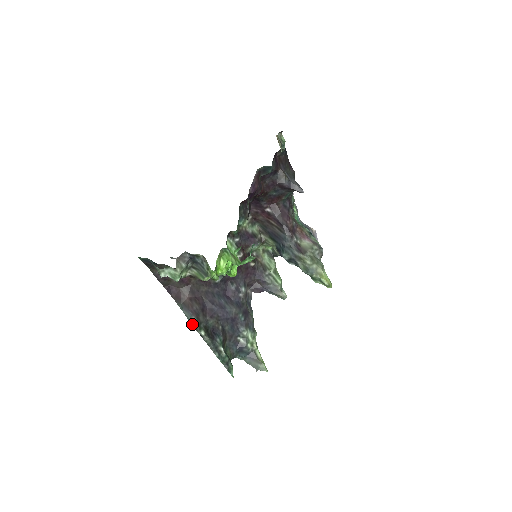
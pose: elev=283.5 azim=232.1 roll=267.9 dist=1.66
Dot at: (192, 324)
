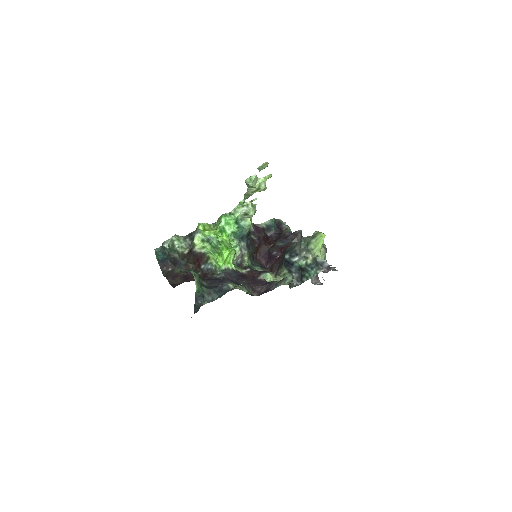
Dot at: occluded
